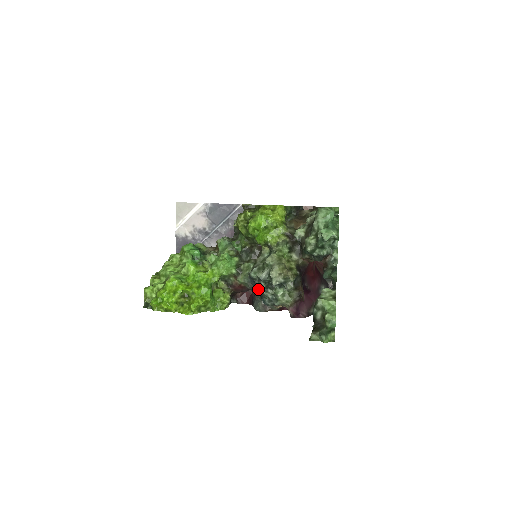
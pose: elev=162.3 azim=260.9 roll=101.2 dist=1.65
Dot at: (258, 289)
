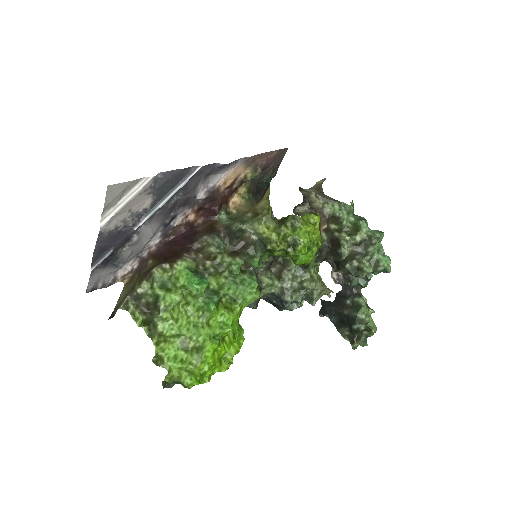
Dot at: (292, 310)
